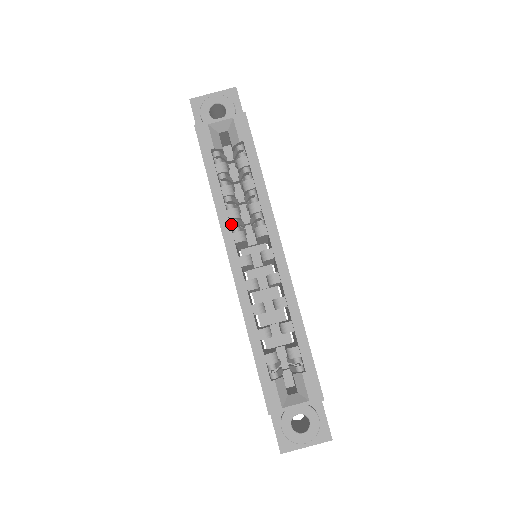
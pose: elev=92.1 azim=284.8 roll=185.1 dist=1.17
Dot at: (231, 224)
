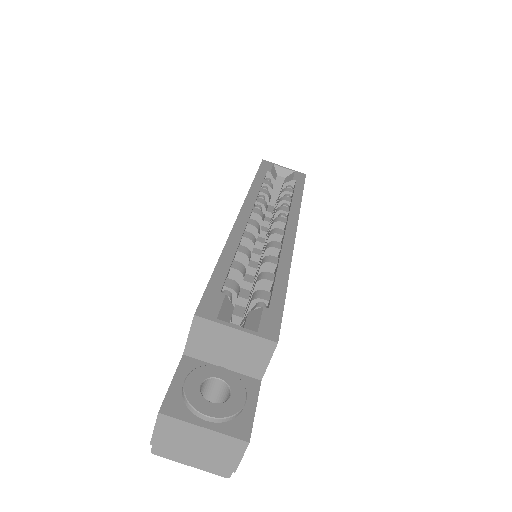
Dot at: (255, 206)
